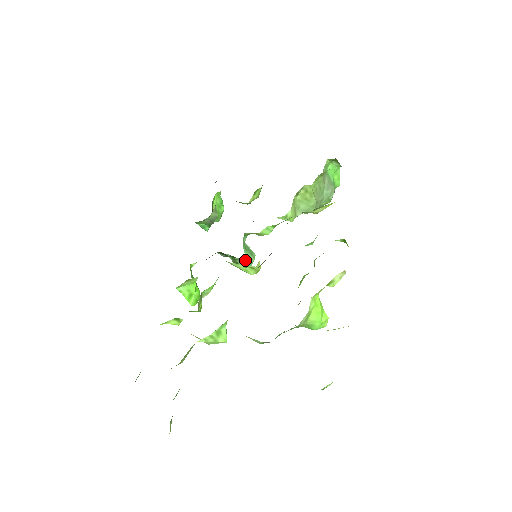
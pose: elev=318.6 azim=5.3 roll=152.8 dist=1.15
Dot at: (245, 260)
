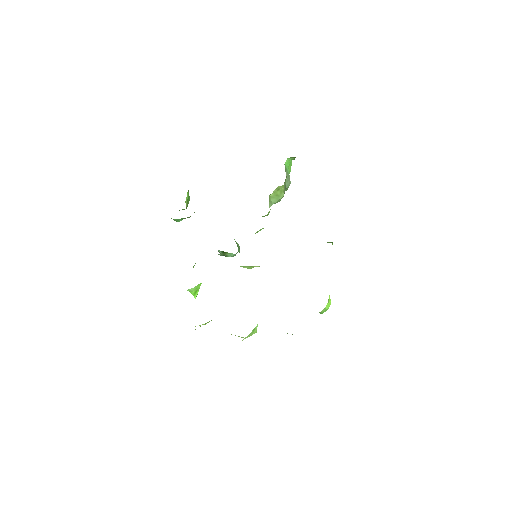
Dot at: occluded
